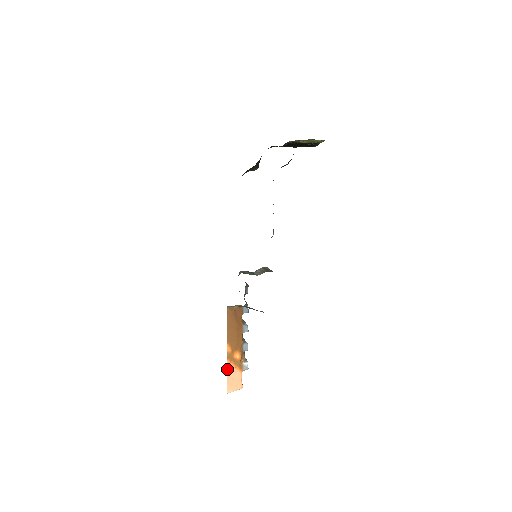
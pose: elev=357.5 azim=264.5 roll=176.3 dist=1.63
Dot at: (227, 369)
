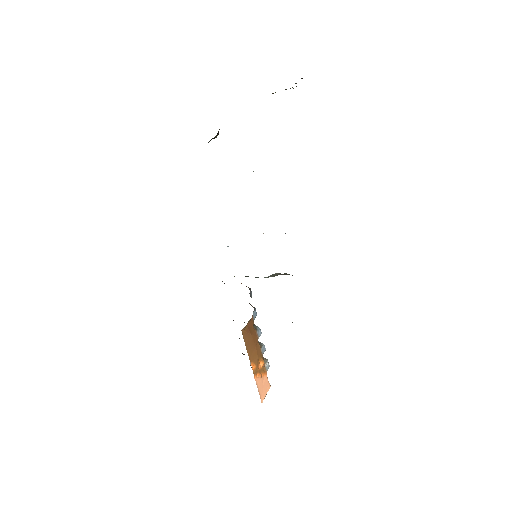
Dot at: occluded
